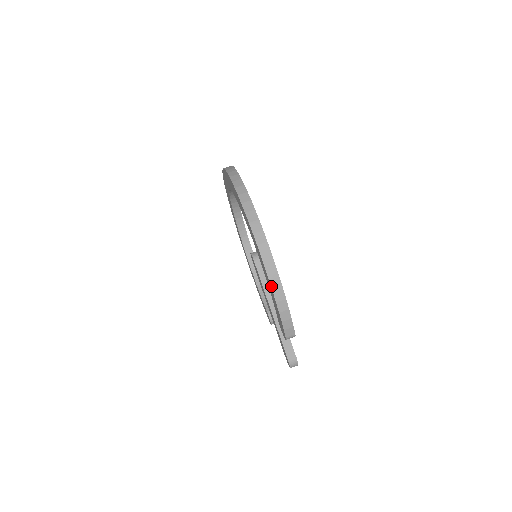
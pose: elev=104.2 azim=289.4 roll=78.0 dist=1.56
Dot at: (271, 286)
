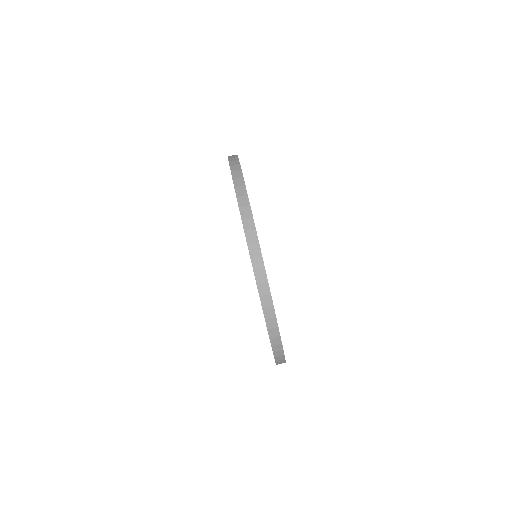
Dot at: (276, 364)
